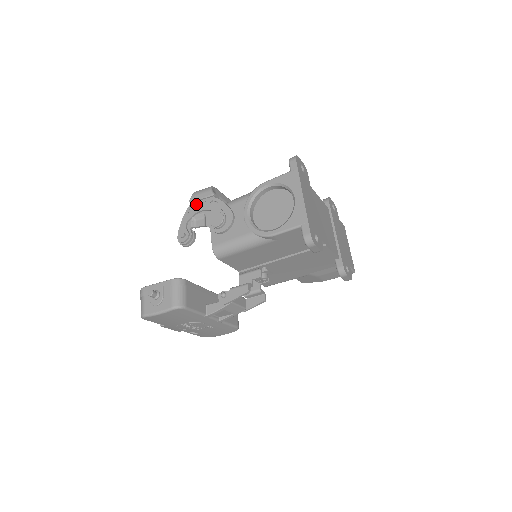
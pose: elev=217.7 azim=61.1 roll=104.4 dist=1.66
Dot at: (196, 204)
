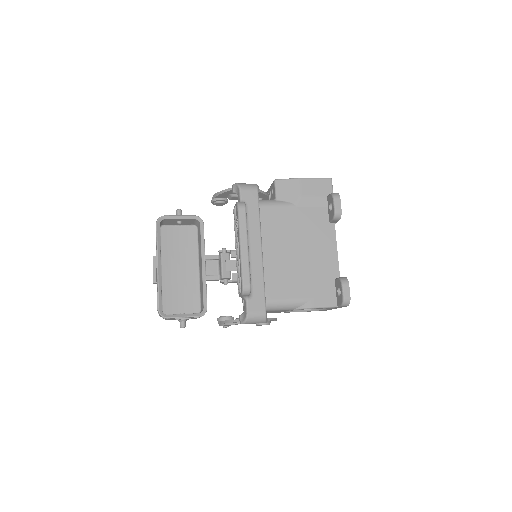
Dot at: occluded
